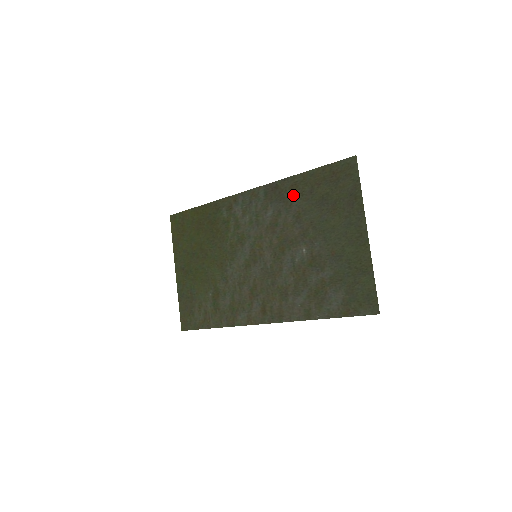
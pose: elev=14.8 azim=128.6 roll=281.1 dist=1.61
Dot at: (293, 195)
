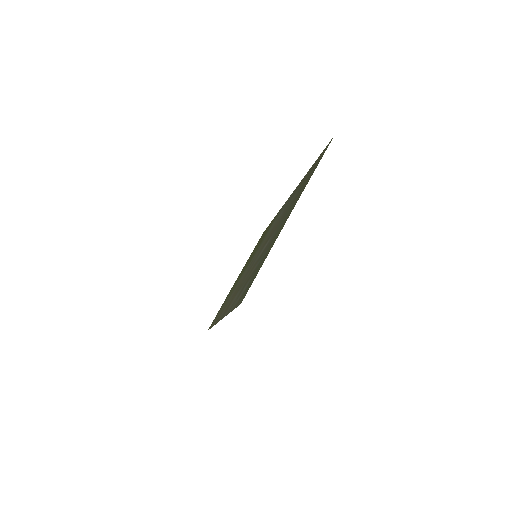
Dot at: (296, 191)
